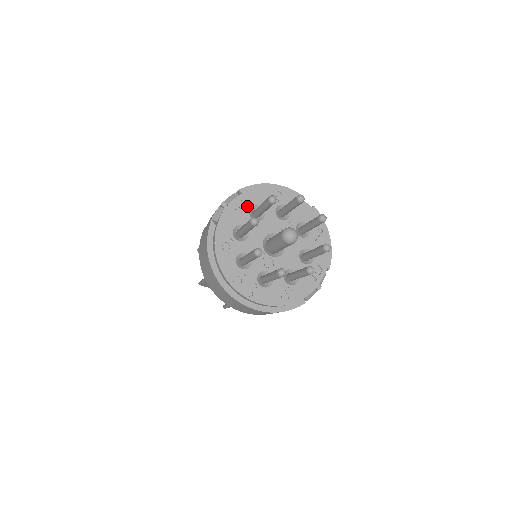
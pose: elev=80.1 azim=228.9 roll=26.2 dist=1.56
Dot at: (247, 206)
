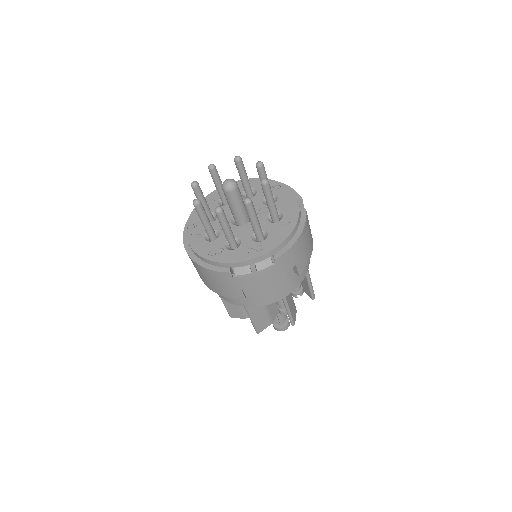
Dot at: occluded
